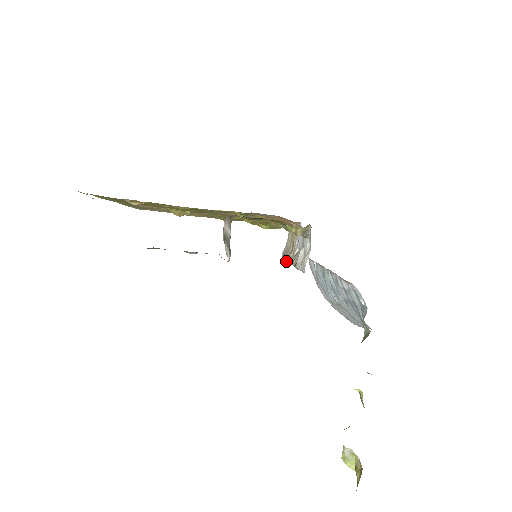
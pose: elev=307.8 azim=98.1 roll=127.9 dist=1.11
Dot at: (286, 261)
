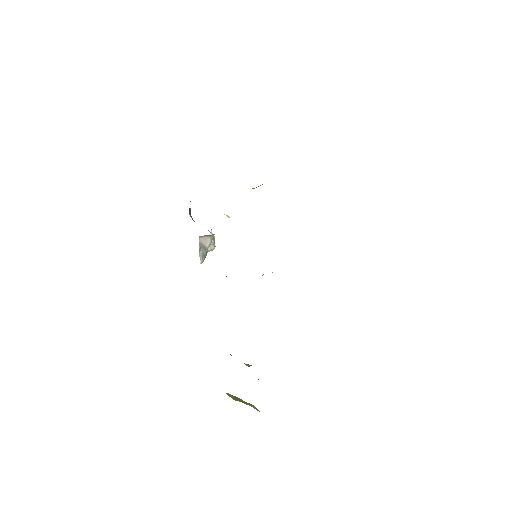
Dot at: occluded
